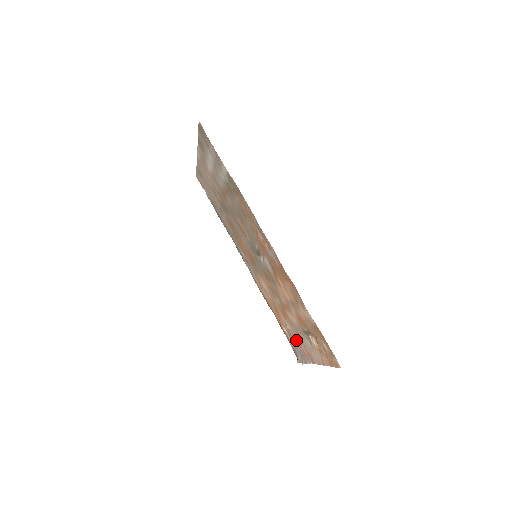
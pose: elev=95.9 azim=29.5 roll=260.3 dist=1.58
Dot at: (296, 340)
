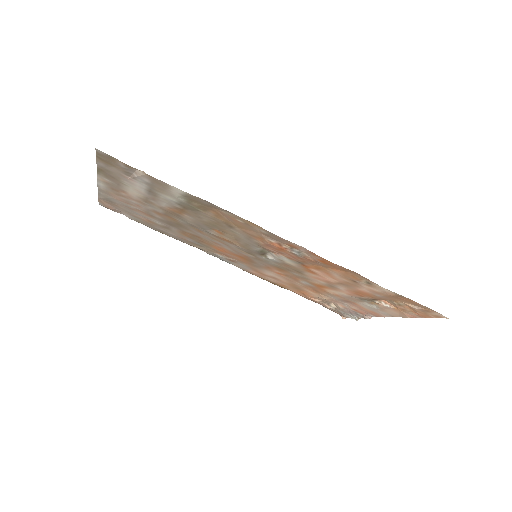
Dot at: (340, 305)
